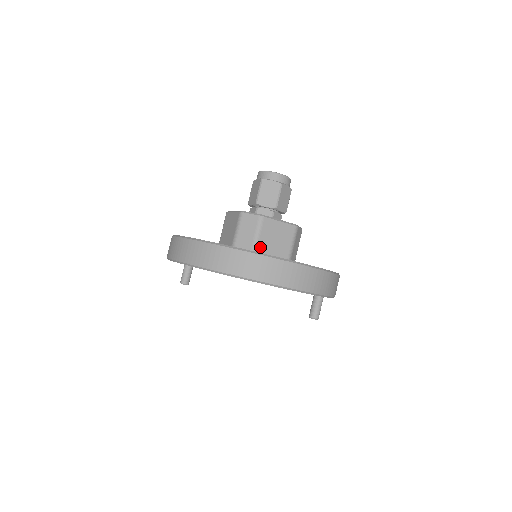
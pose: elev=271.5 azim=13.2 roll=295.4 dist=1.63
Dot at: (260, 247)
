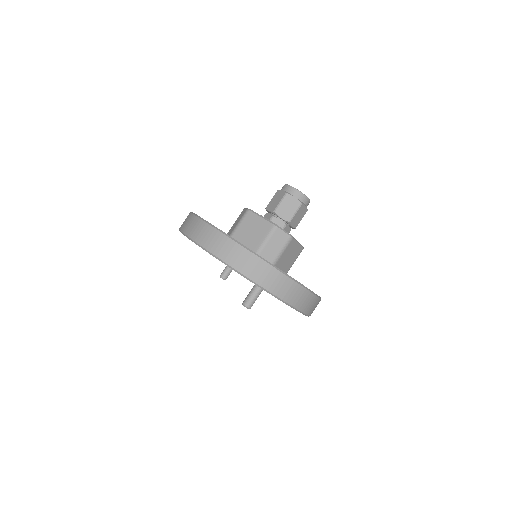
Dot at: (237, 234)
